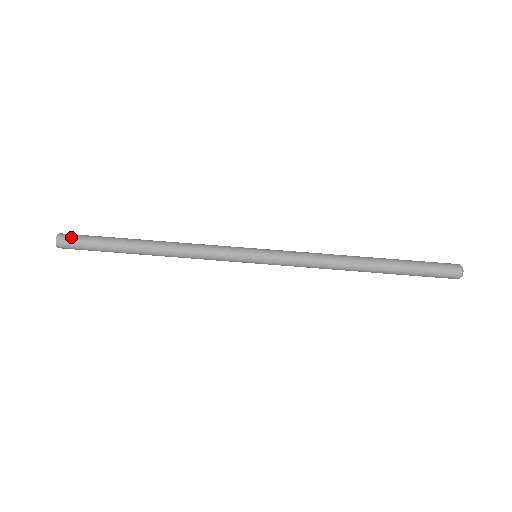
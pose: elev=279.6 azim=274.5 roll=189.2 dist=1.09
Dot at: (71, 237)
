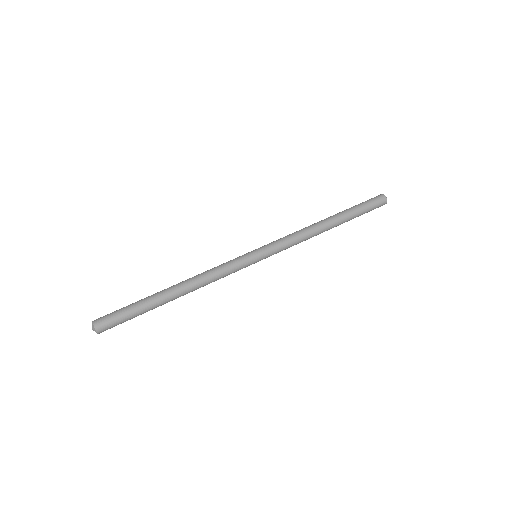
Dot at: (105, 315)
